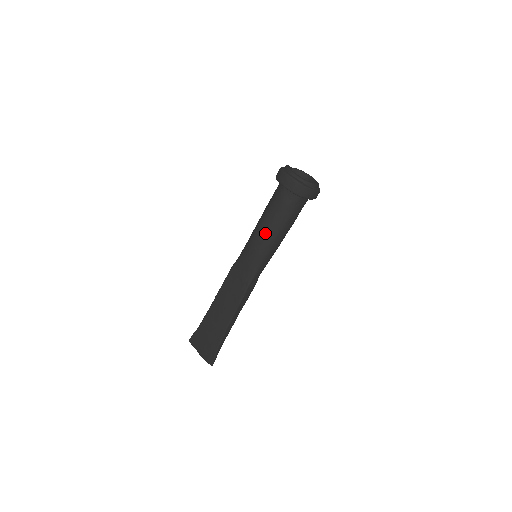
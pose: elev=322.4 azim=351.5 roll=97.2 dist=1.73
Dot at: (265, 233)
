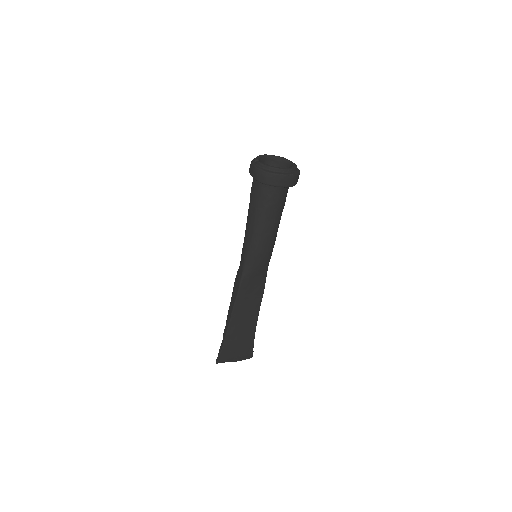
Dot at: (271, 235)
